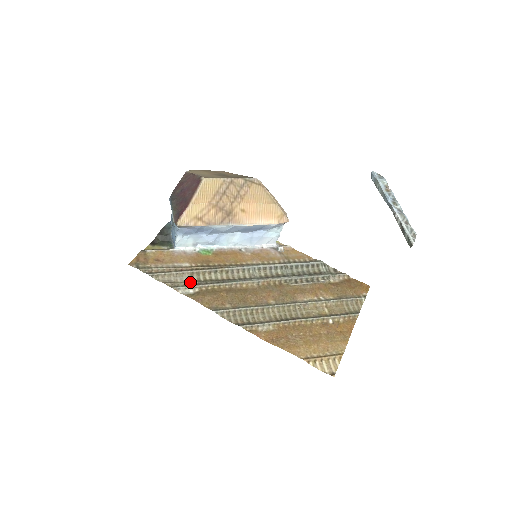
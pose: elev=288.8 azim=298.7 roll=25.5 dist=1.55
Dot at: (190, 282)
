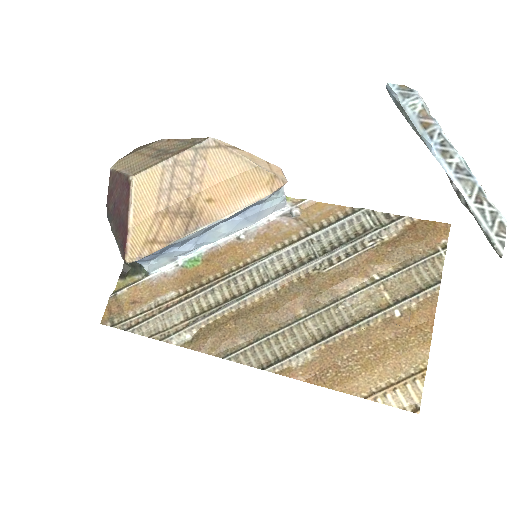
Dot at: (182, 323)
